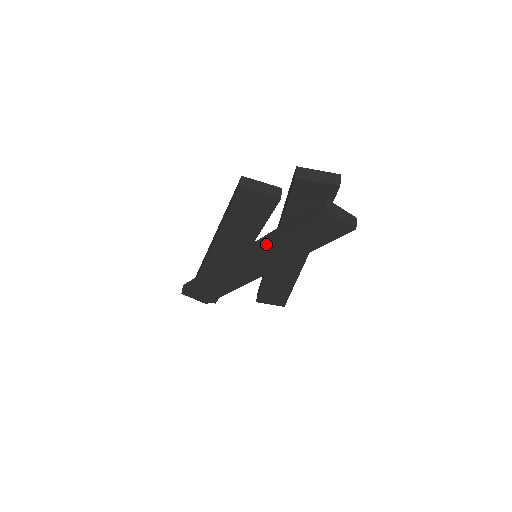
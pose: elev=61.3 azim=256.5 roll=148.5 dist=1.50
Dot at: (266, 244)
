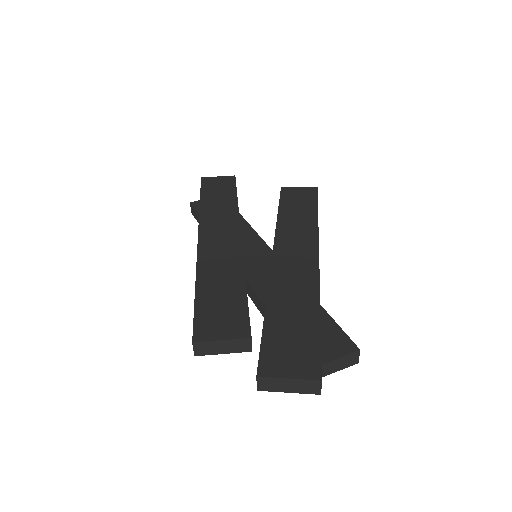
Dot at: (257, 308)
